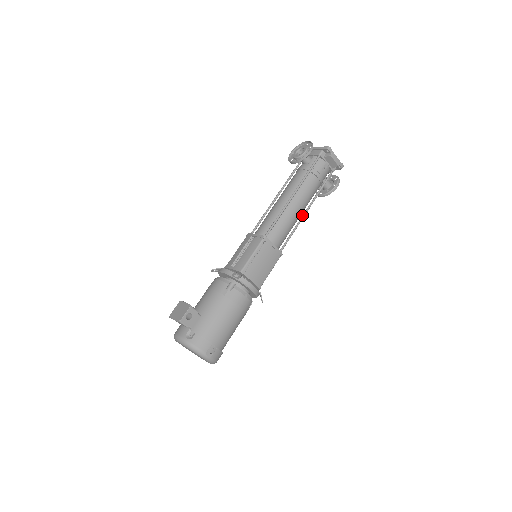
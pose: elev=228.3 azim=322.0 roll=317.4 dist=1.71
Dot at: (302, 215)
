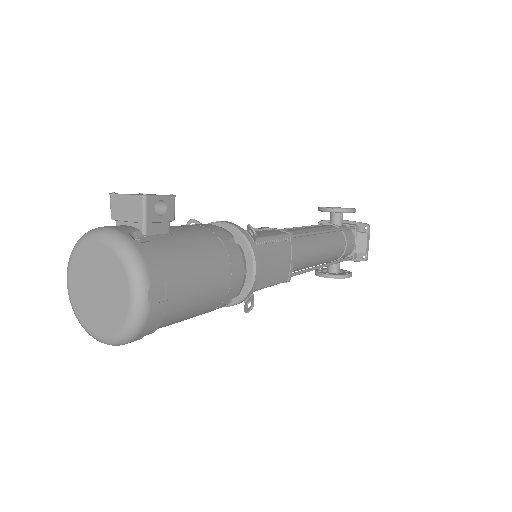
Dot at: occluded
